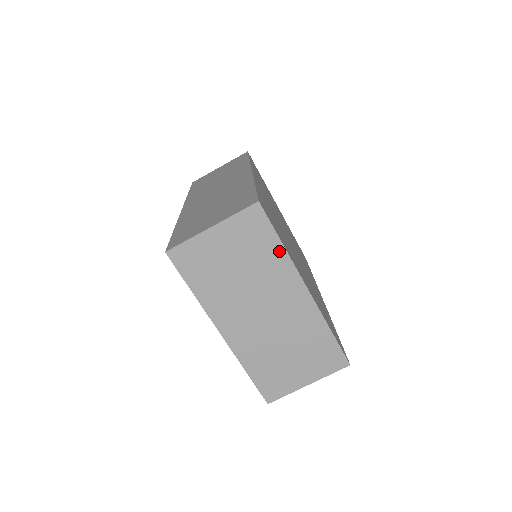
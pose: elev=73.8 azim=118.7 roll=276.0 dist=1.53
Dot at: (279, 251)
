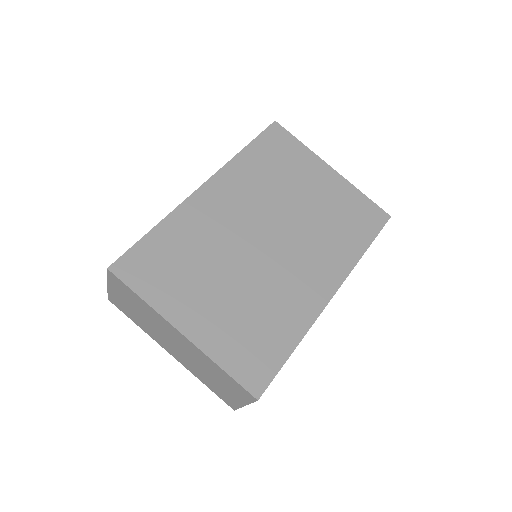
Dot at: (144, 303)
